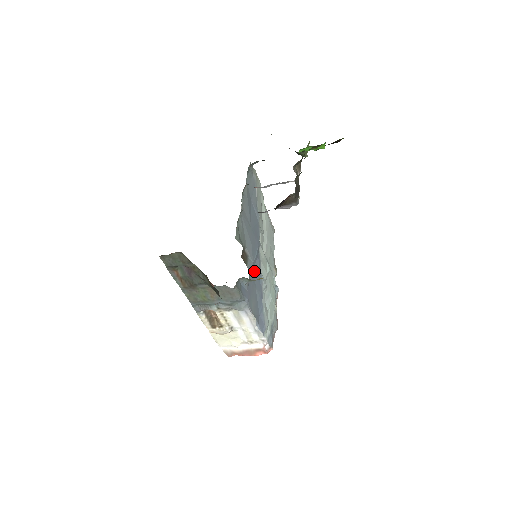
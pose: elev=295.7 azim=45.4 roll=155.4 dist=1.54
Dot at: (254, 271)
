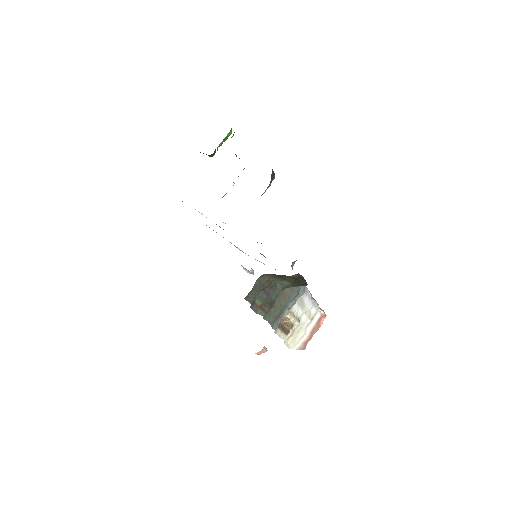
Dot at: occluded
